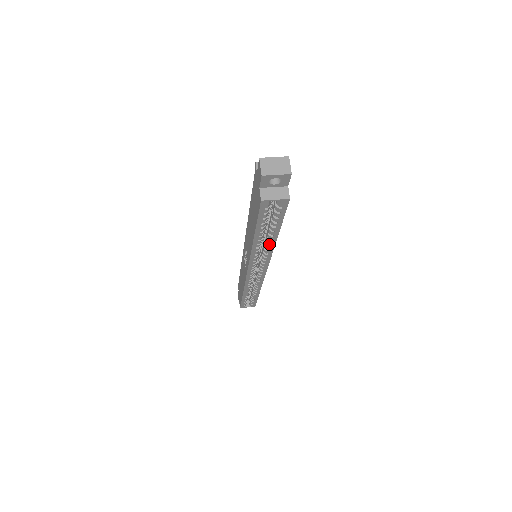
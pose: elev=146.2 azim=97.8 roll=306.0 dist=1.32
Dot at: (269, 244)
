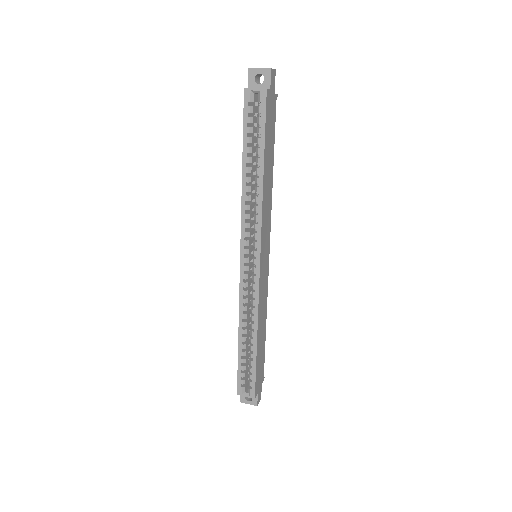
Dot at: (257, 187)
